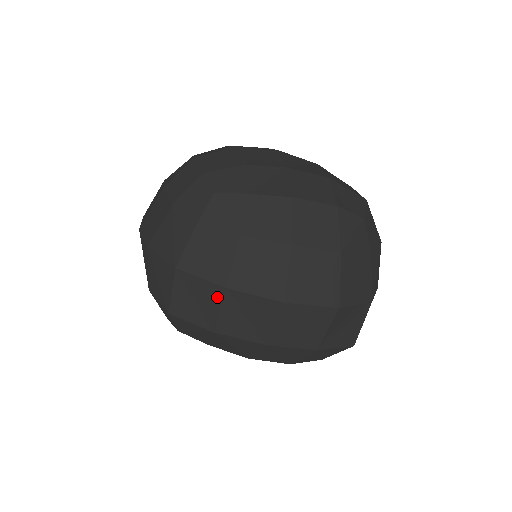
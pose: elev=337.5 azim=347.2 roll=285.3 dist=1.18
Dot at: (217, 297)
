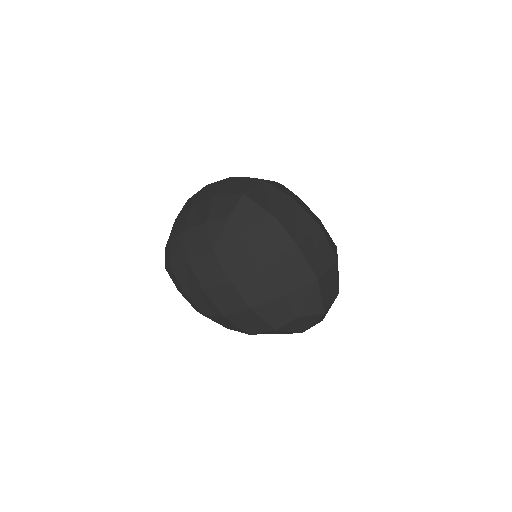
Dot at: (285, 200)
